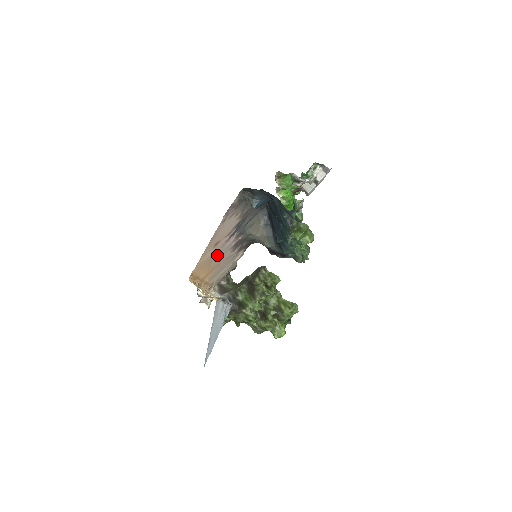
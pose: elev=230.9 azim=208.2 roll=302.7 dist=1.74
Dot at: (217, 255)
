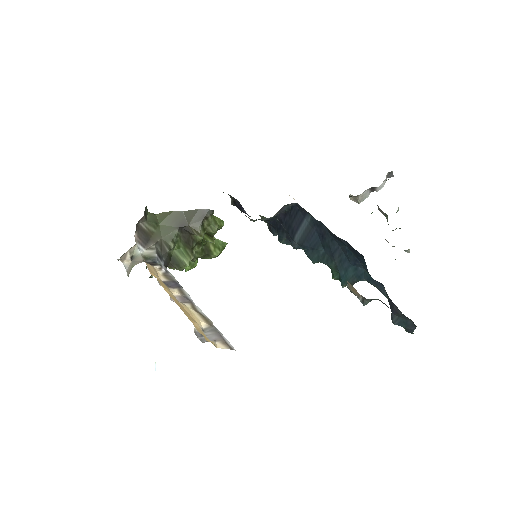
Dot at: occluded
